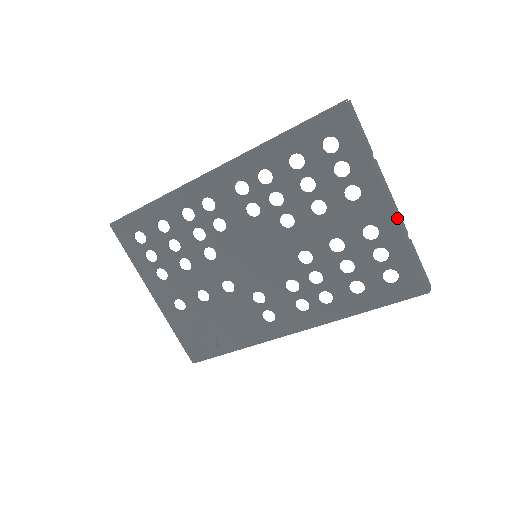
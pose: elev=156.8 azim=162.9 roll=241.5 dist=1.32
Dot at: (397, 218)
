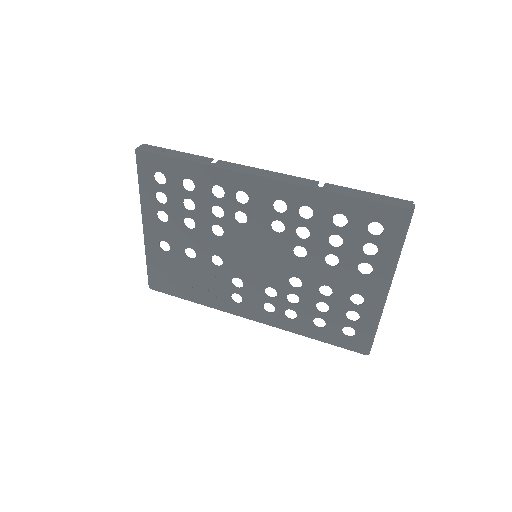
Dot at: (383, 304)
